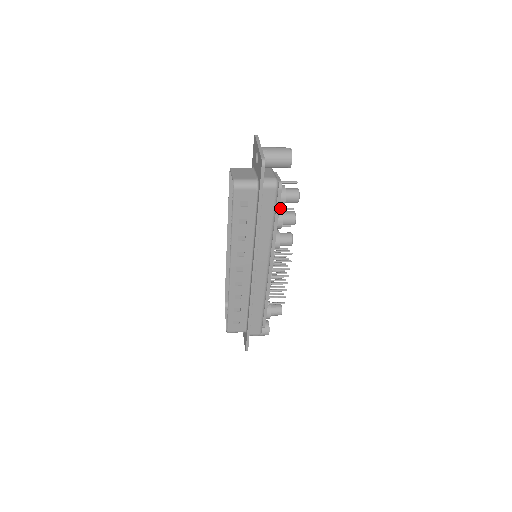
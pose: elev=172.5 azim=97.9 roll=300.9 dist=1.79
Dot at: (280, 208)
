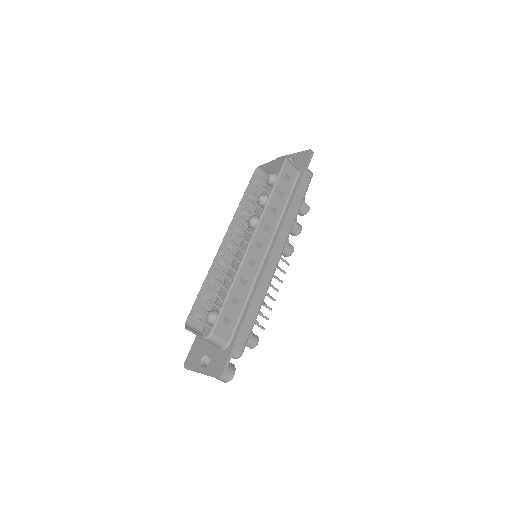
Dot at: occluded
